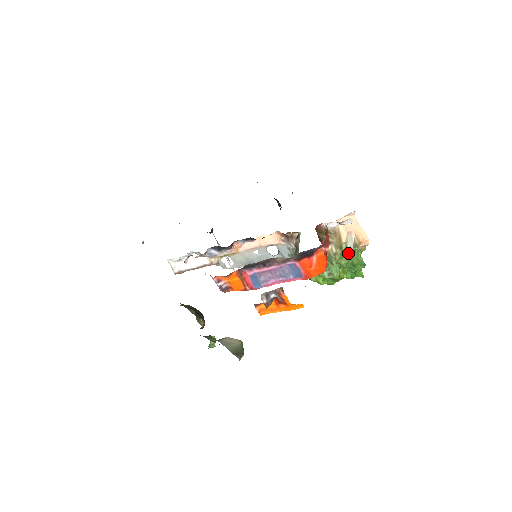
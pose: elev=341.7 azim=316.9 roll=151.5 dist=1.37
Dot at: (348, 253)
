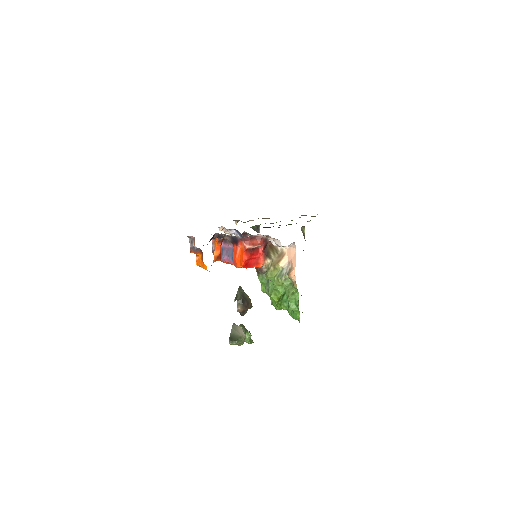
Dot at: (280, 277)
